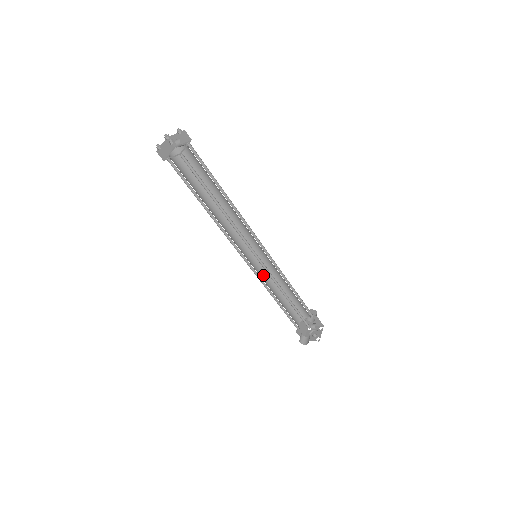
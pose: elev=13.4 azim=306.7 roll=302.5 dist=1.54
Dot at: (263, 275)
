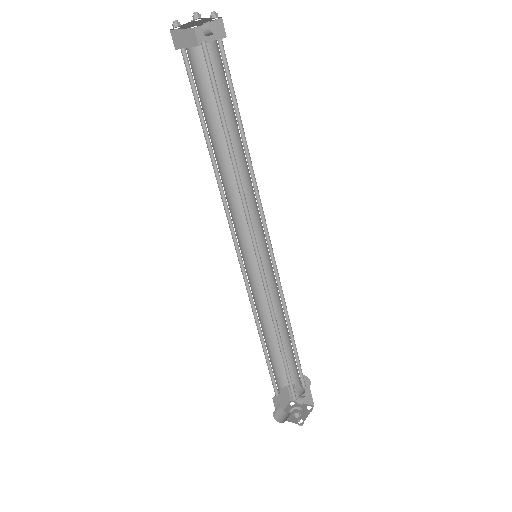
Dot at: (256, 292)
